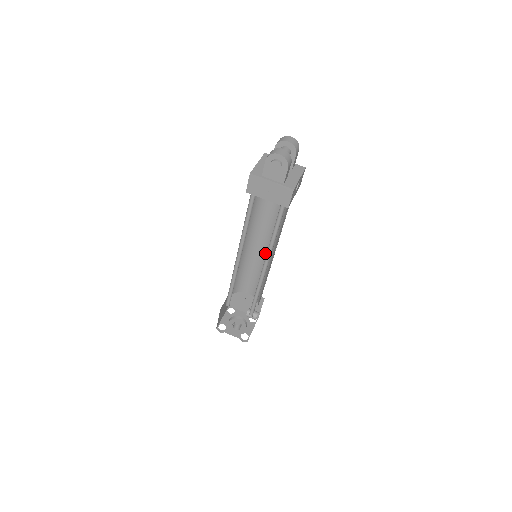
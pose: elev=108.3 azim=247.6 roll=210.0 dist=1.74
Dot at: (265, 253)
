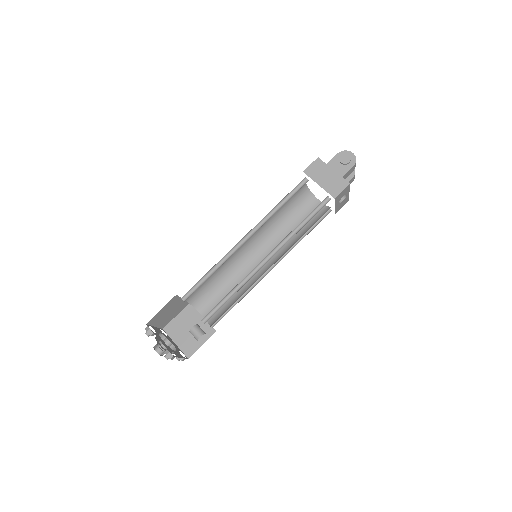
Dot at: occluded
